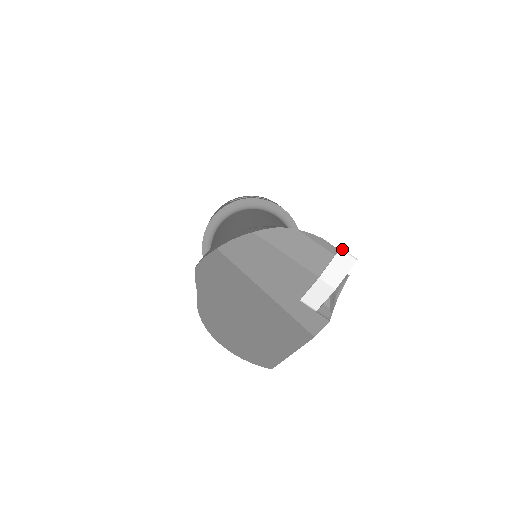
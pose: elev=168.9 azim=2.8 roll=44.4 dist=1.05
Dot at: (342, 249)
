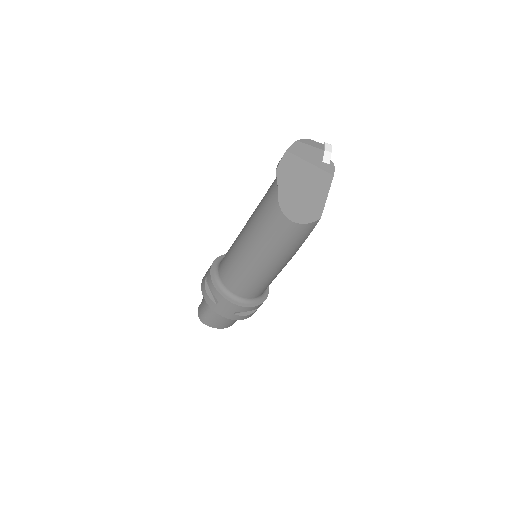
Dot at: (325, 143)
